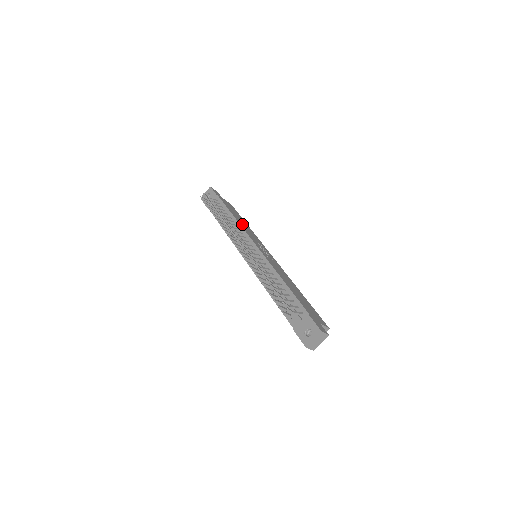
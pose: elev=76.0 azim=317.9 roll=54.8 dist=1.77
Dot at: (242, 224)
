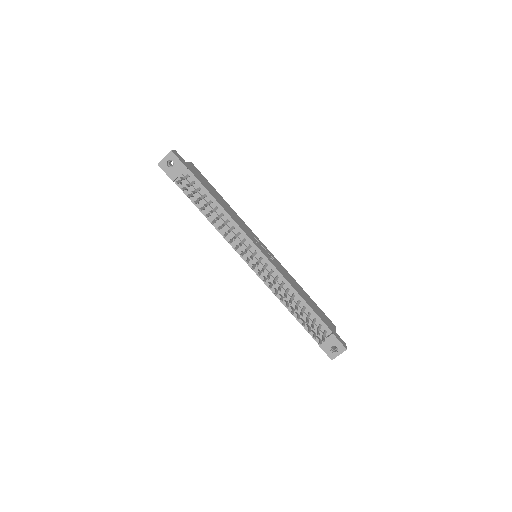
Dot at: (230, 213)
